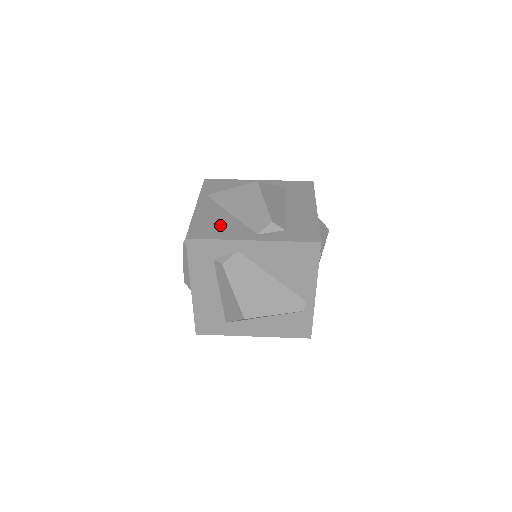
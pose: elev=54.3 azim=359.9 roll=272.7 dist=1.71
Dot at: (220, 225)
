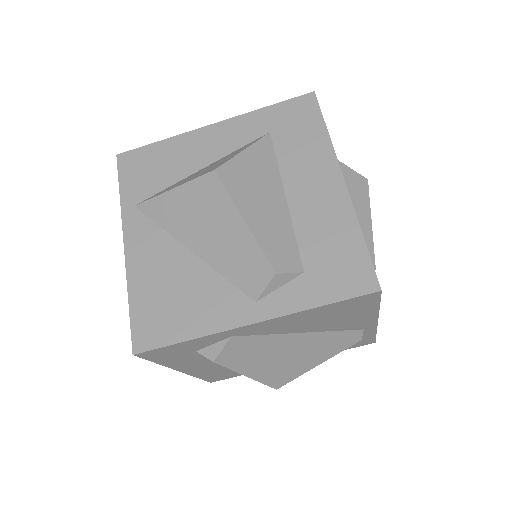
Dot at: (181, 294)
